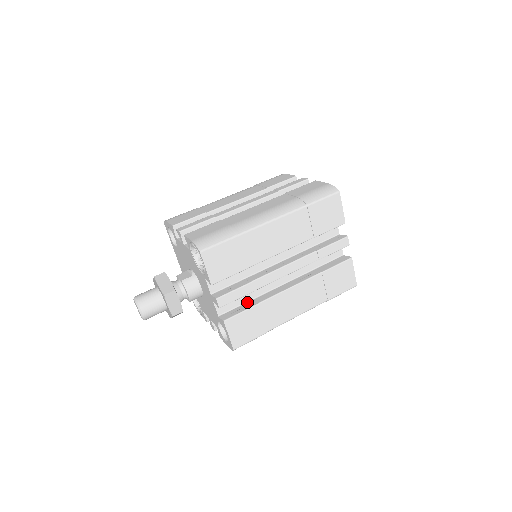
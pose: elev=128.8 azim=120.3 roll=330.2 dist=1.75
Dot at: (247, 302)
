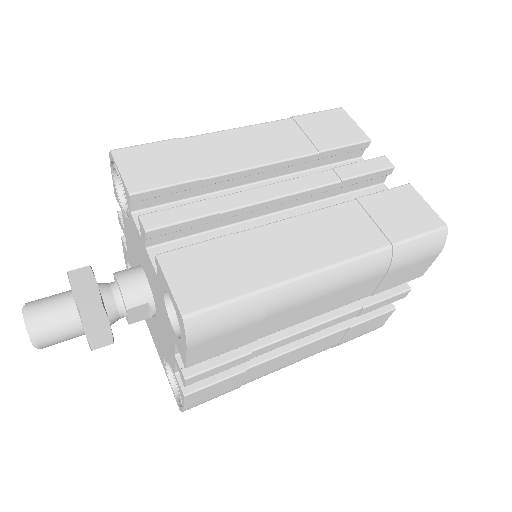
Dot at: occluded
